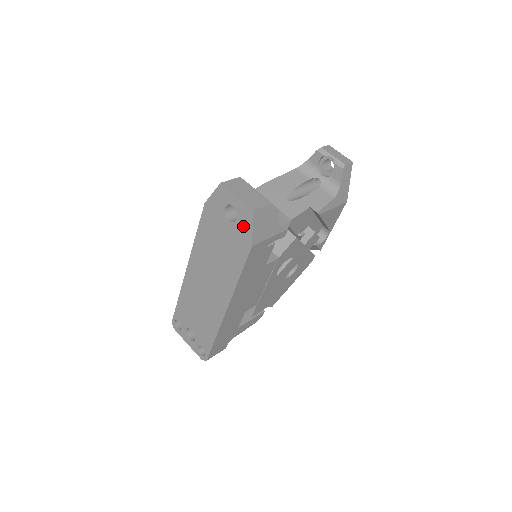
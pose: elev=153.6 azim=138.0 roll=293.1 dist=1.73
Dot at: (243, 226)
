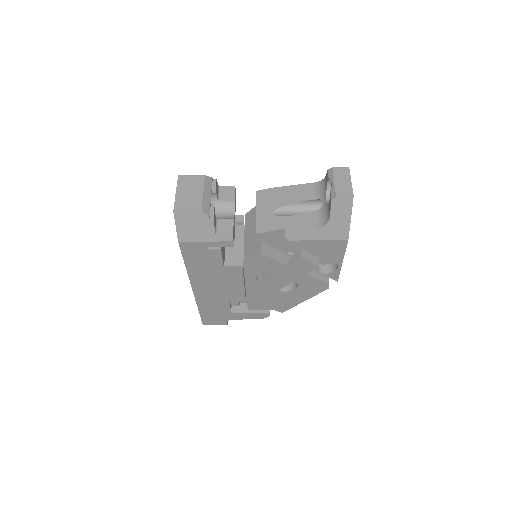
Dot at: occluded
